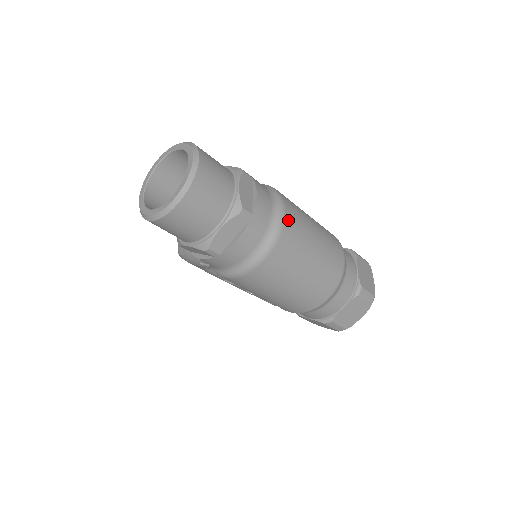
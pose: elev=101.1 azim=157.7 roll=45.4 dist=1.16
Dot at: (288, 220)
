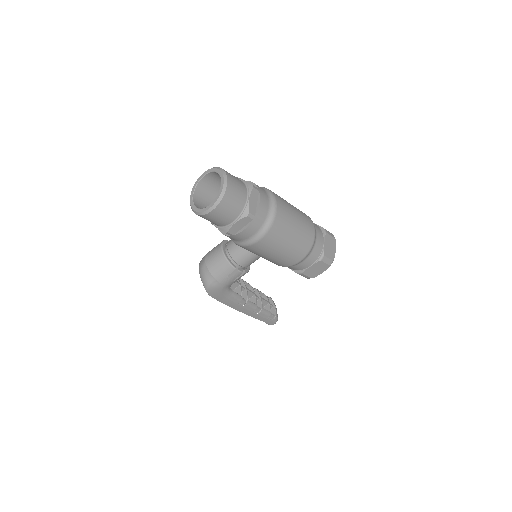
Dot at: (273, 192)
